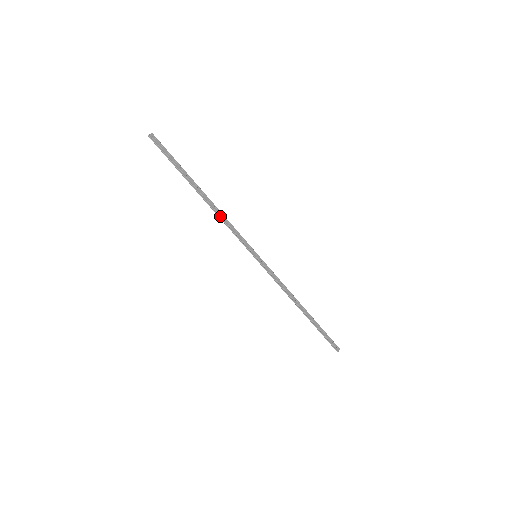
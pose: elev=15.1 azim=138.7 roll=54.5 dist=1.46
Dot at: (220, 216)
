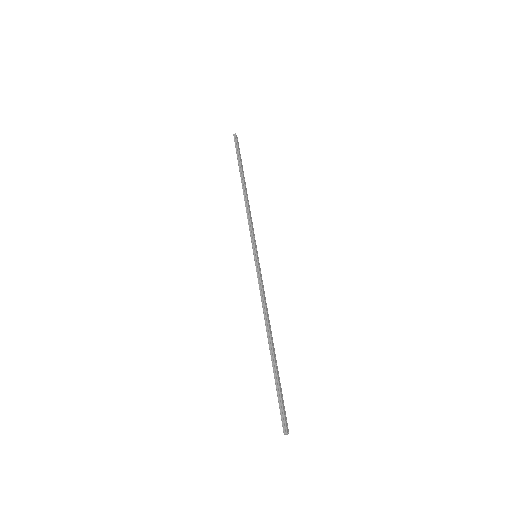
Dot at: (248, 205)
